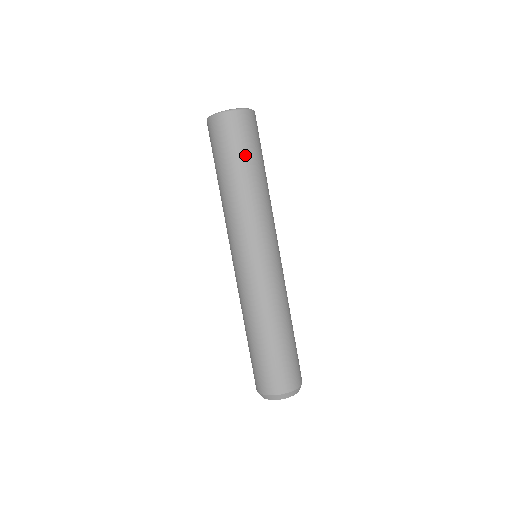
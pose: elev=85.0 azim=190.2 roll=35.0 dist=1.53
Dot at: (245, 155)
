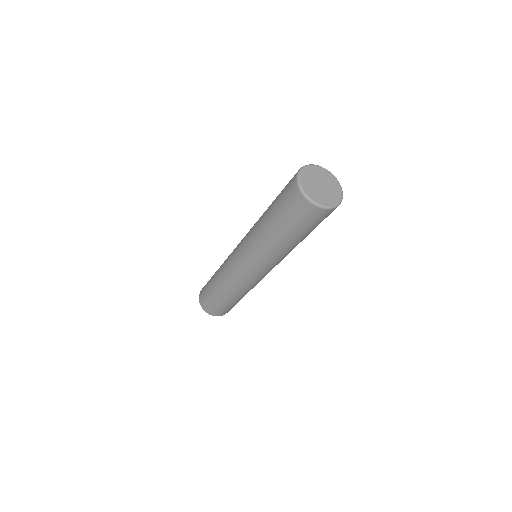
Dot at: (307, 232)
